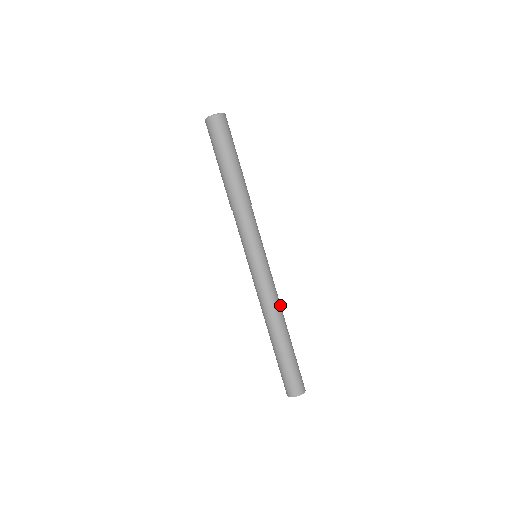
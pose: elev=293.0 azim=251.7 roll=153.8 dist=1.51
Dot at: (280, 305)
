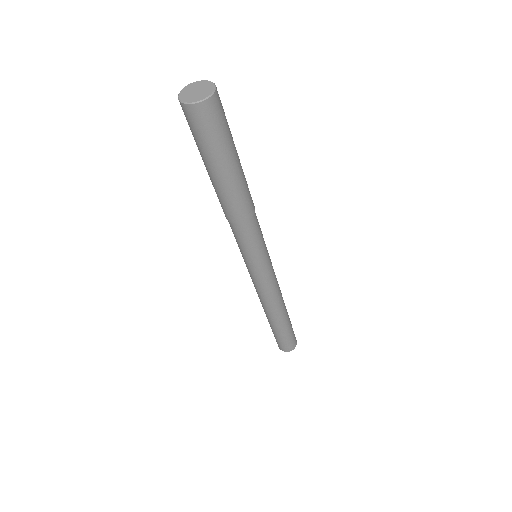
Dot at: (280, 295)
